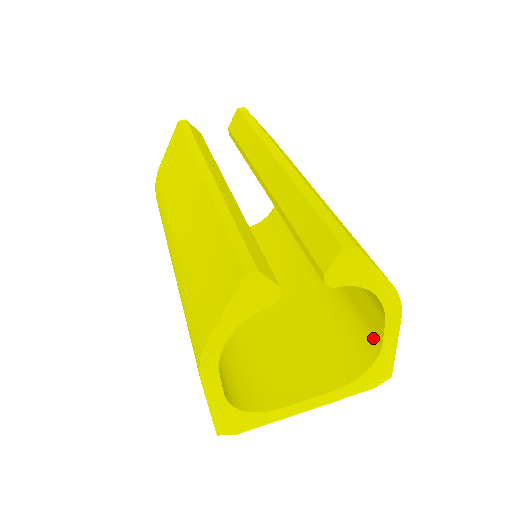
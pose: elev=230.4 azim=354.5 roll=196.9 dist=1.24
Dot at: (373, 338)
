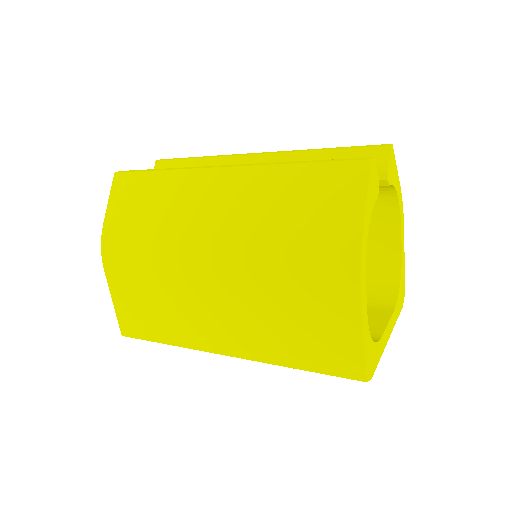
Dot at: (389, 259)
